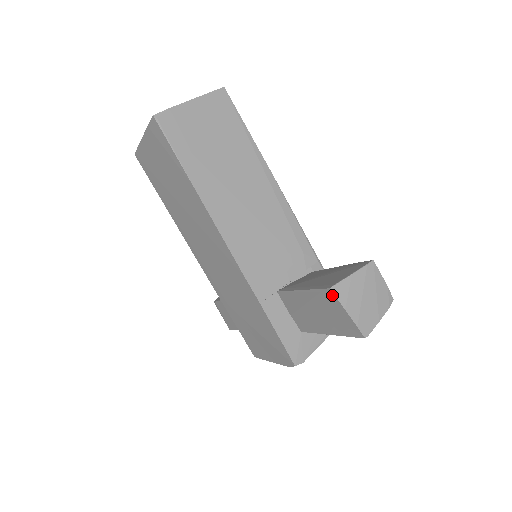
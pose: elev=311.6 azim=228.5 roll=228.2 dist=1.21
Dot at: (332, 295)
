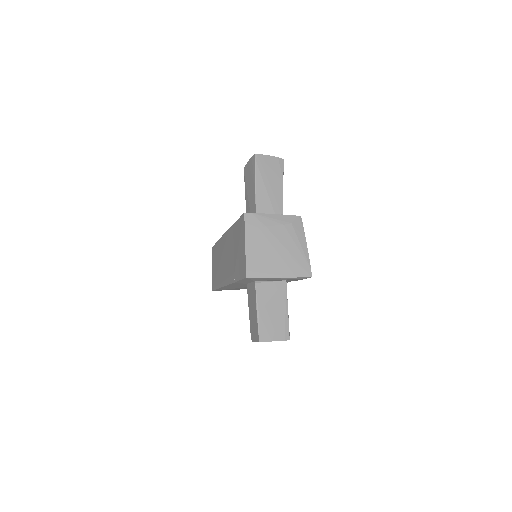
Dot at: (245, 168)
